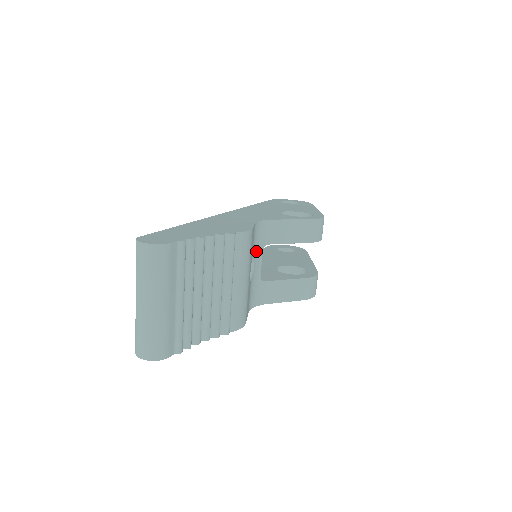
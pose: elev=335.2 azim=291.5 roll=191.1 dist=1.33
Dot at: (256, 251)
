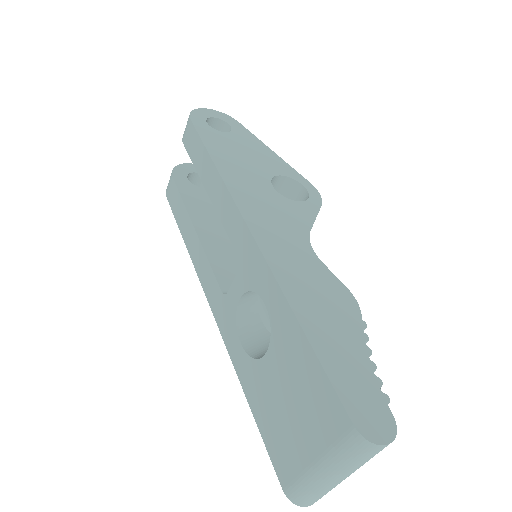
Dot at: occluded
